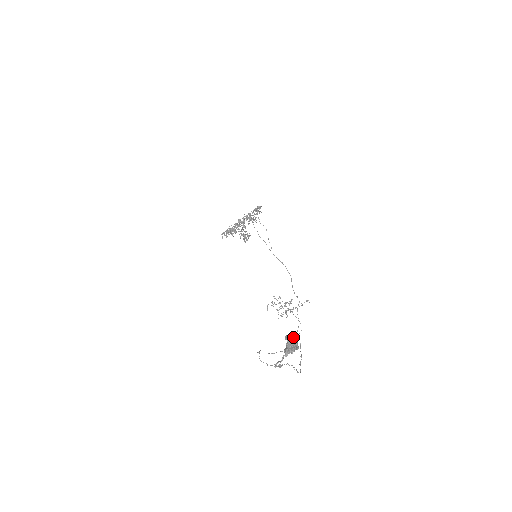
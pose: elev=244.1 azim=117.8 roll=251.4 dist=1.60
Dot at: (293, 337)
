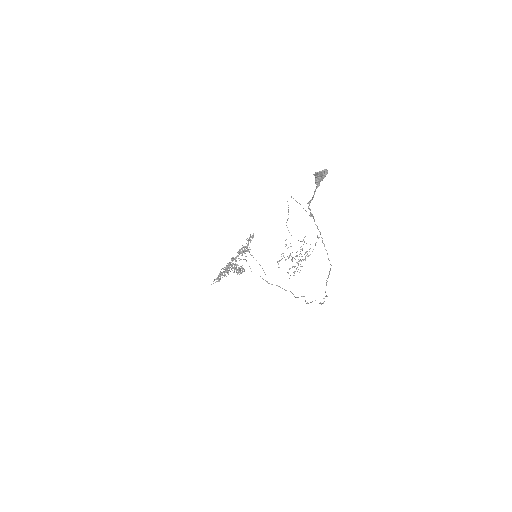
Dot at: occluded
